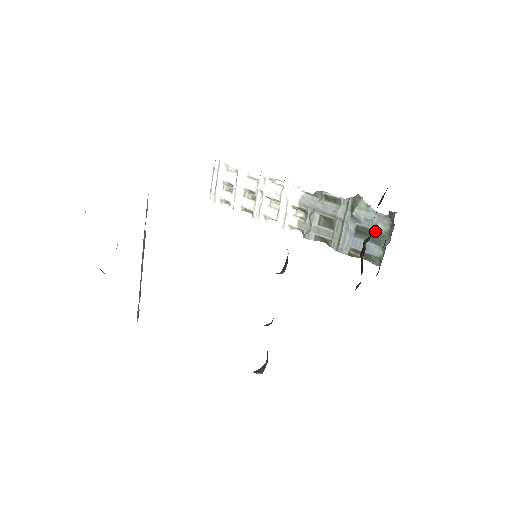
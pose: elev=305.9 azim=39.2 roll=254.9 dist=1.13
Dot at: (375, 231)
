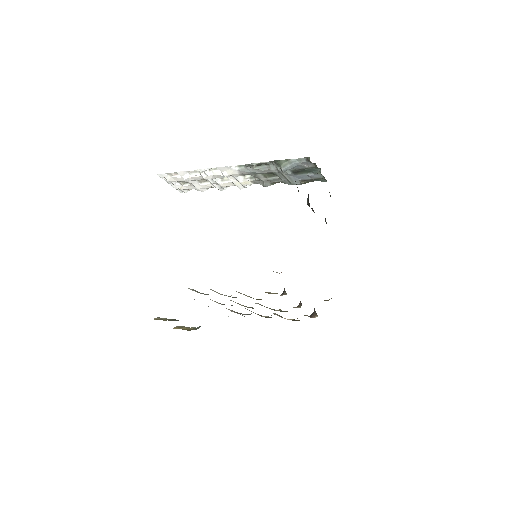
Dot at: (306, 168)
